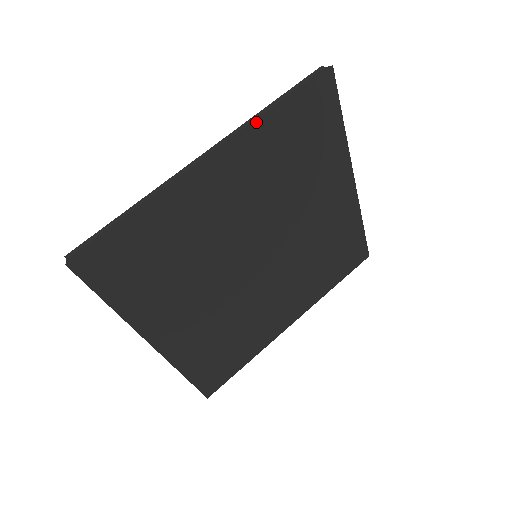
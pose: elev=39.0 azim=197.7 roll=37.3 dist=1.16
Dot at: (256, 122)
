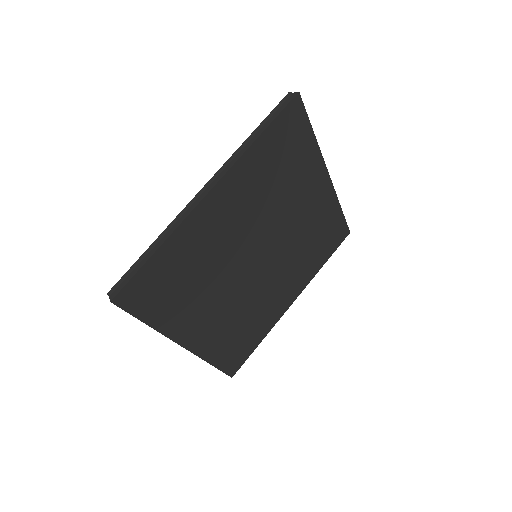
Dot at: (243, 153)
